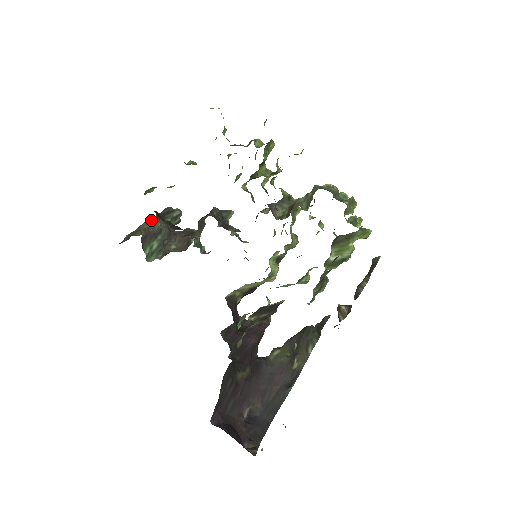
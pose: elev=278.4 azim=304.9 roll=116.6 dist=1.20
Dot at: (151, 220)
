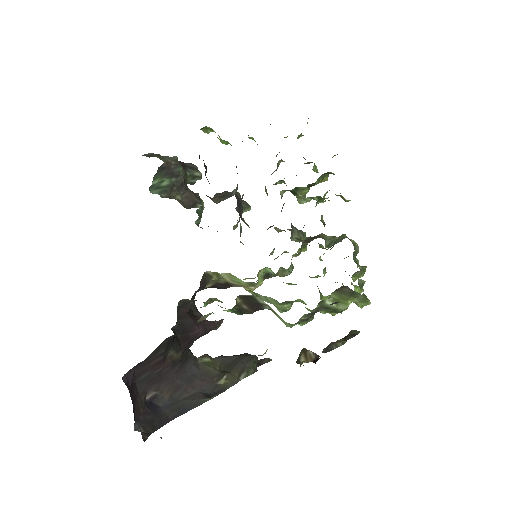
Dot at: (177, 160)
